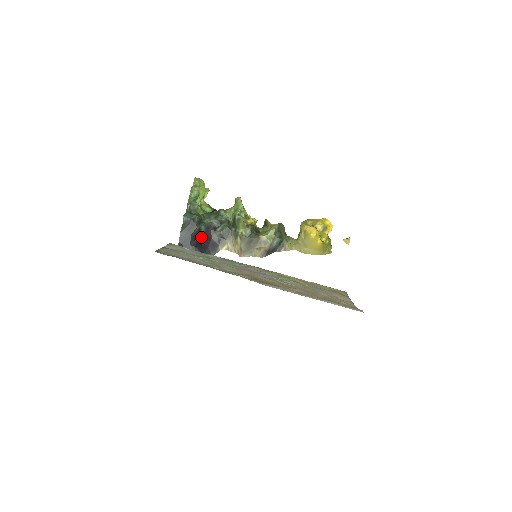
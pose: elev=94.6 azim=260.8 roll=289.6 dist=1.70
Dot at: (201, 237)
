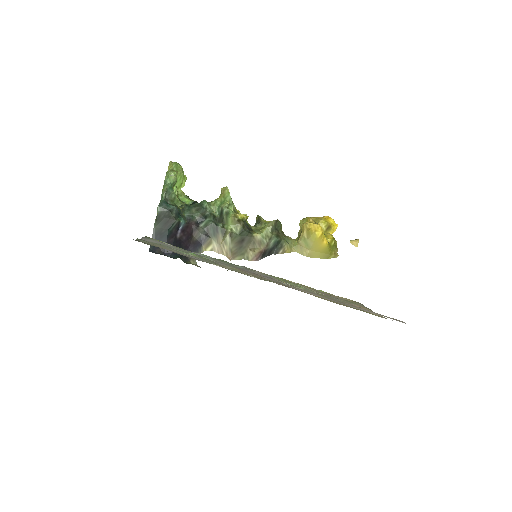
Dot at: (180, 234)
